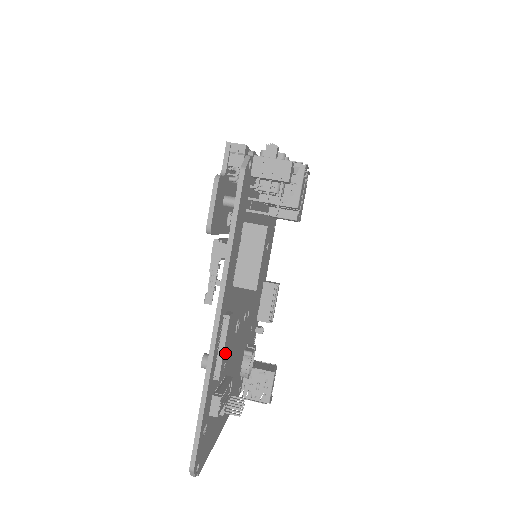
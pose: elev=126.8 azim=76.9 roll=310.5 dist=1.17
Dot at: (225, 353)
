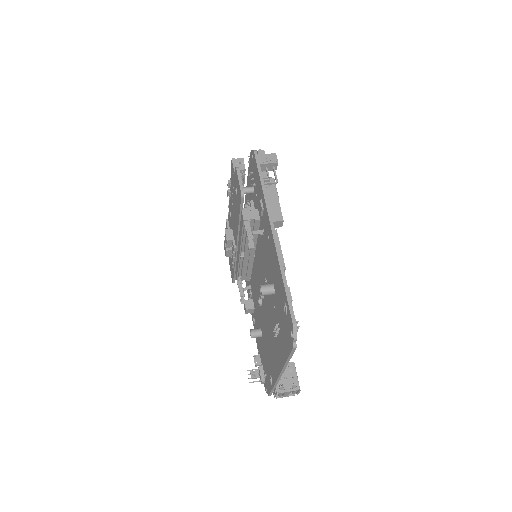
Dot at: occluded
